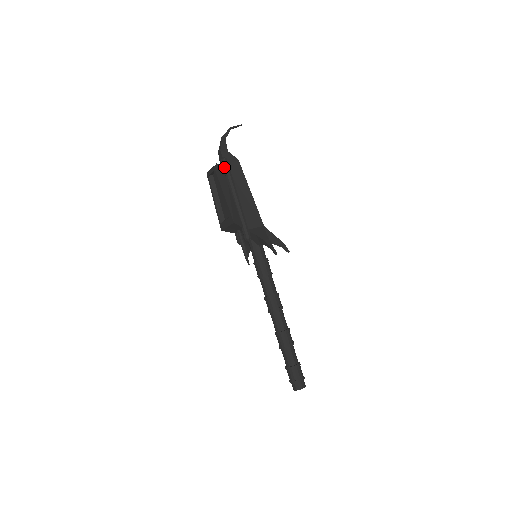
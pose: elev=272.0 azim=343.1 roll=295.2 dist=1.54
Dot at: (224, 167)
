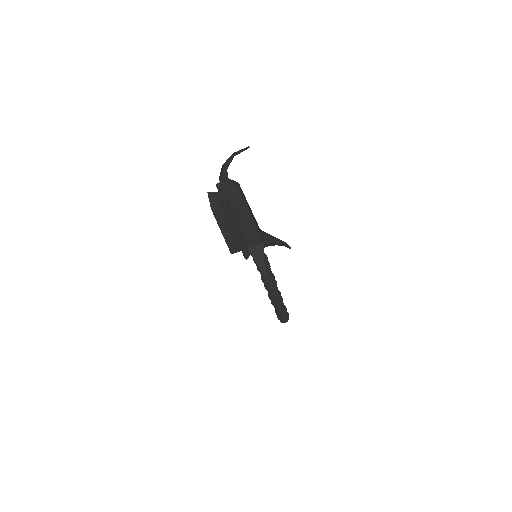
Dot at: (223, 207)
